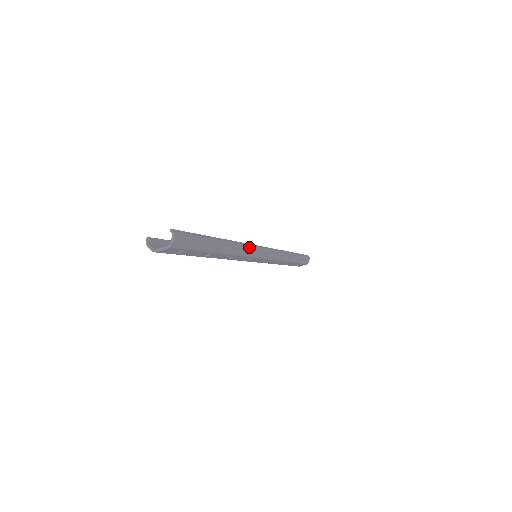
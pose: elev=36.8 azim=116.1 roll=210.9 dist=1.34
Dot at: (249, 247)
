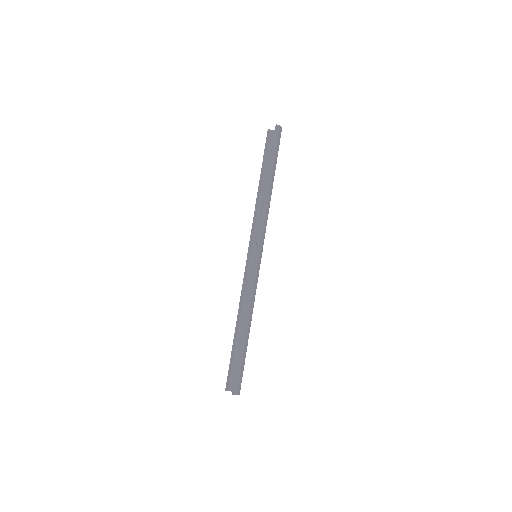
Dot at: (253, 290)
